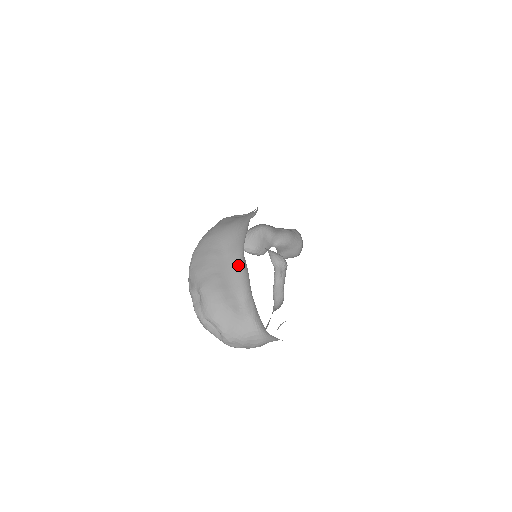
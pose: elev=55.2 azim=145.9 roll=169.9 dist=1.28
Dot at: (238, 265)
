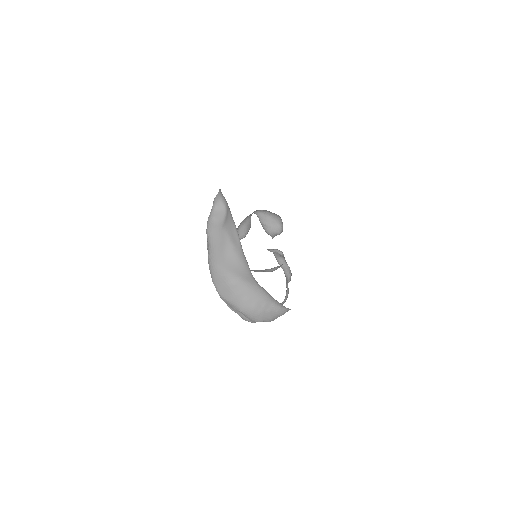
Dot at: (255, 285)
